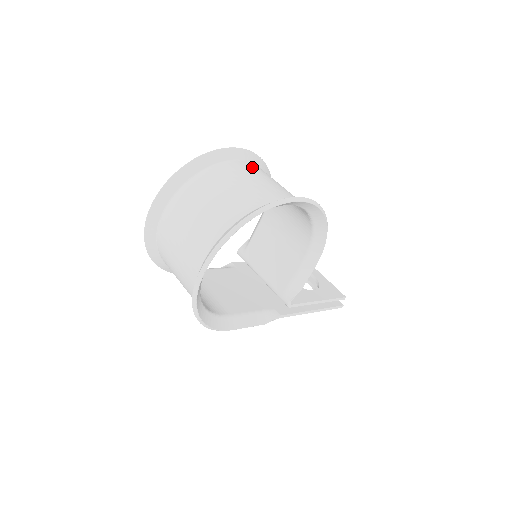
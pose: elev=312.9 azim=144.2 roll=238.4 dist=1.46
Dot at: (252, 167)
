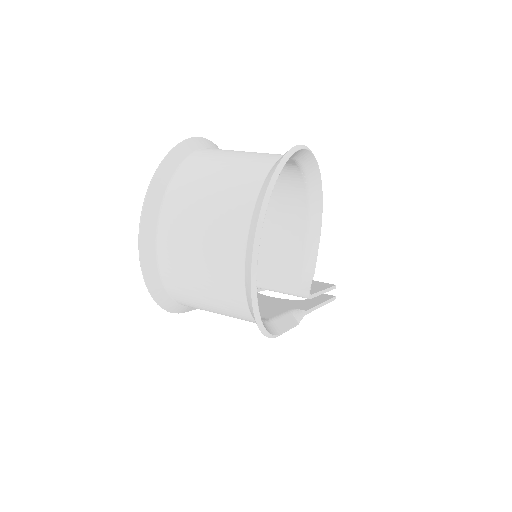
Dot at: occluded
